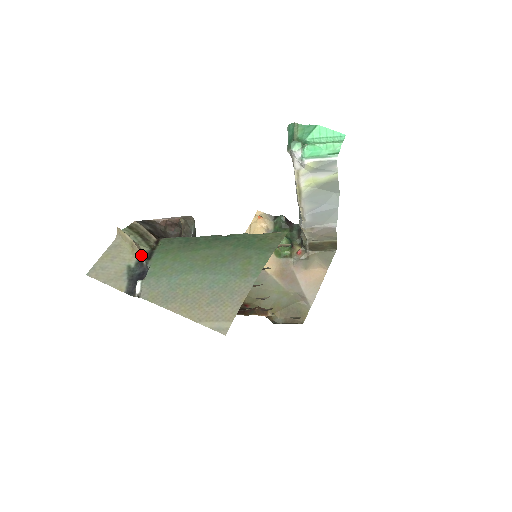
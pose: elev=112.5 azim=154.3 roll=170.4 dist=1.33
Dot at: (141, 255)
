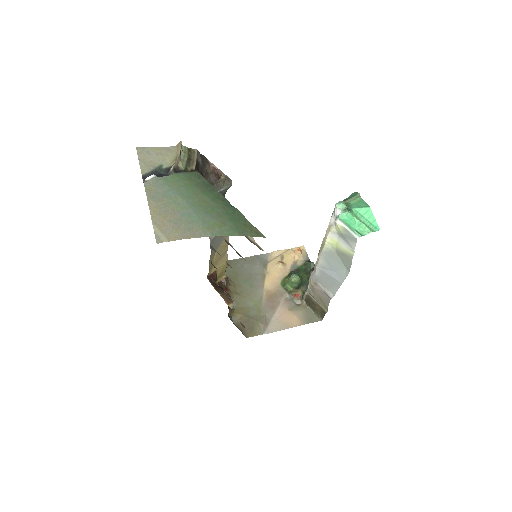
Dot at: (174, 165)
